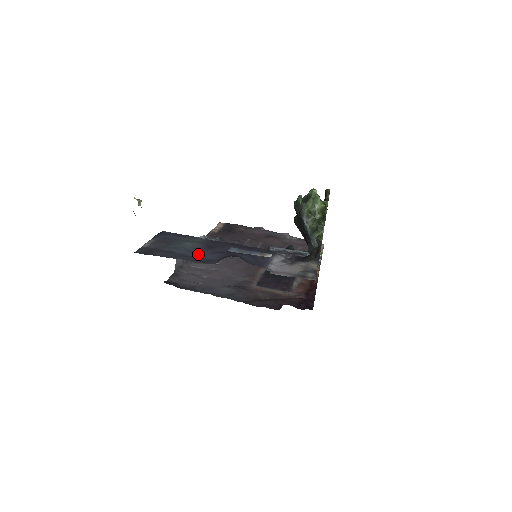
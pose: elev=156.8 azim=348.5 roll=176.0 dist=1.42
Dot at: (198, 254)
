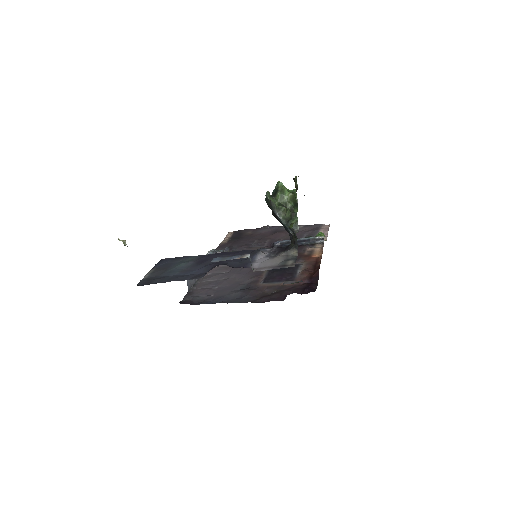
Dot at: (190, 272)
